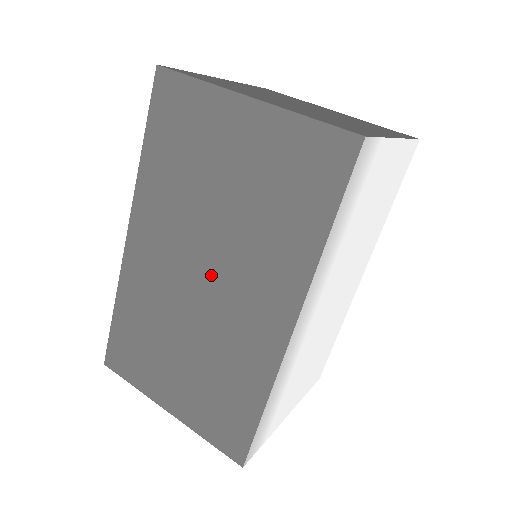
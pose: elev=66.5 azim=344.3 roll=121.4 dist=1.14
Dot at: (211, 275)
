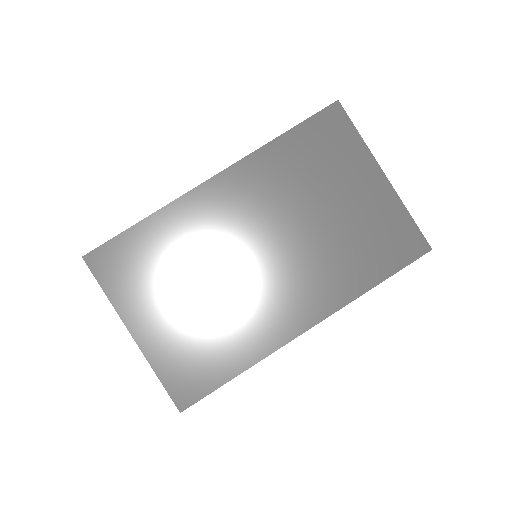
Dot at: (271, 256)
